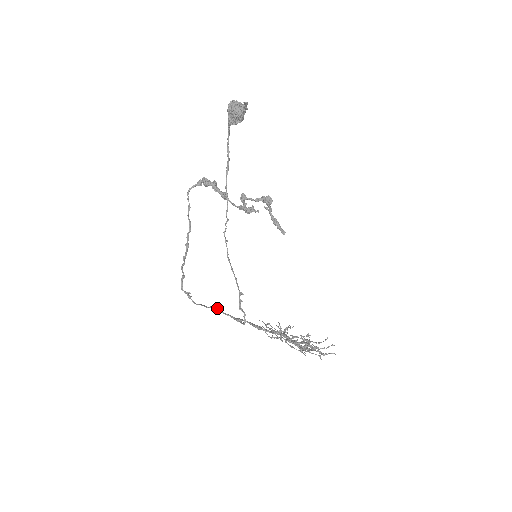
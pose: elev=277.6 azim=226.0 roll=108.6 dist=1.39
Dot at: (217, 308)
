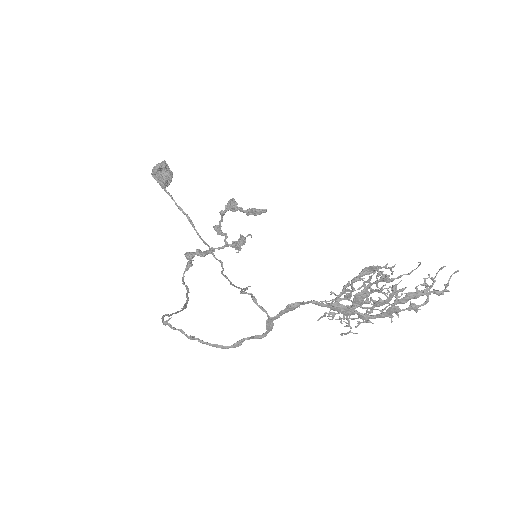
Dot at: (246, 339)
